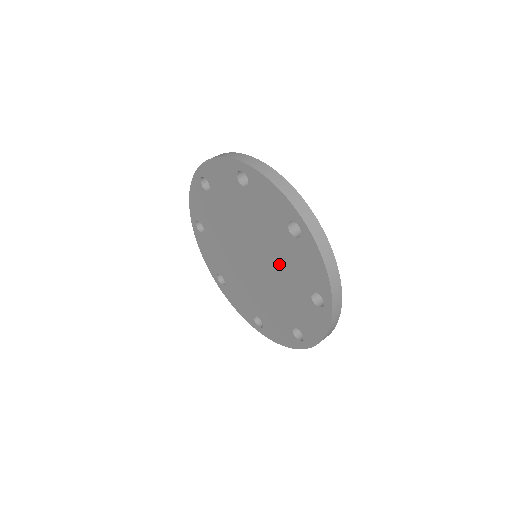
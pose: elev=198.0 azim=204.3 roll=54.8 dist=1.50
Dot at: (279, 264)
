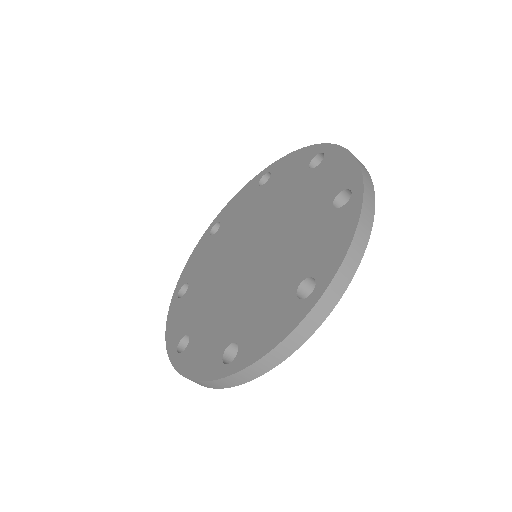
Dot at: (285, 249)
